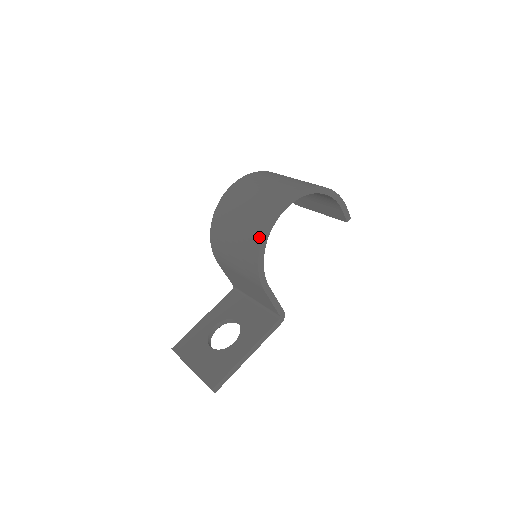
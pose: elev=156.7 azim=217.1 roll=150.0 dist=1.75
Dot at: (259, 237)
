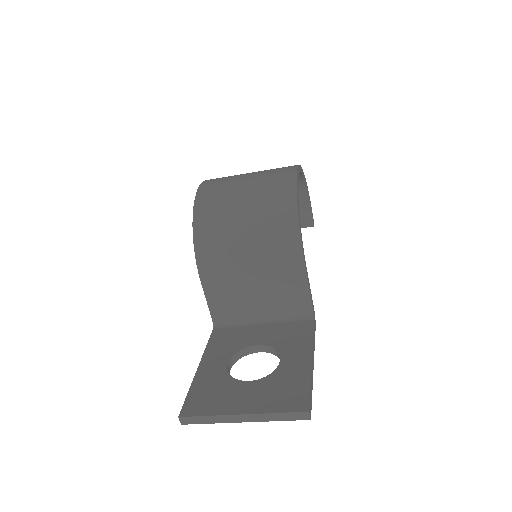
Dot at: (291, 198)
